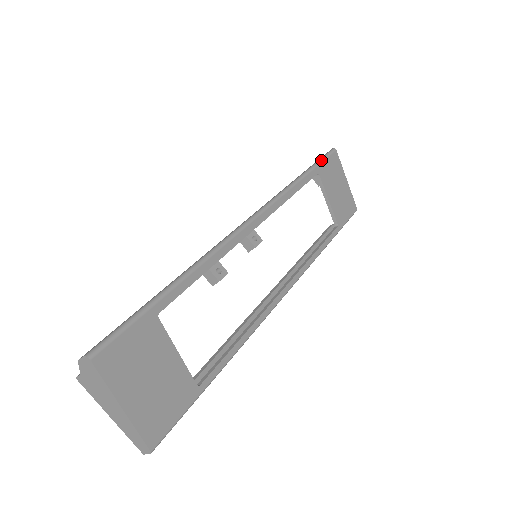
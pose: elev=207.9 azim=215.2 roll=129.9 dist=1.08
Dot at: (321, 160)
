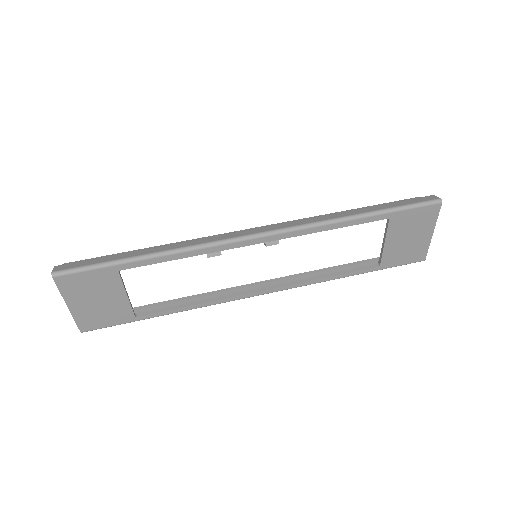
Dot at: (406, 207)
